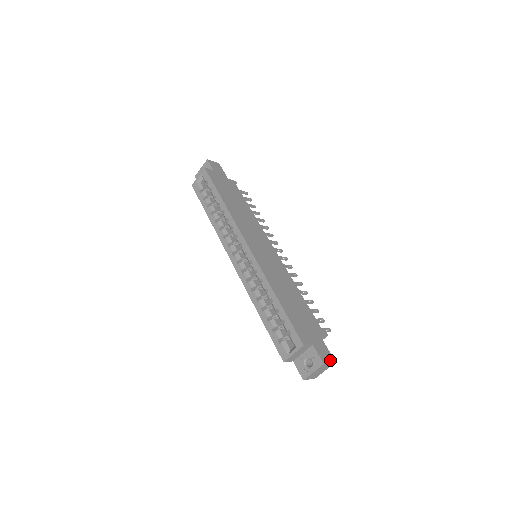
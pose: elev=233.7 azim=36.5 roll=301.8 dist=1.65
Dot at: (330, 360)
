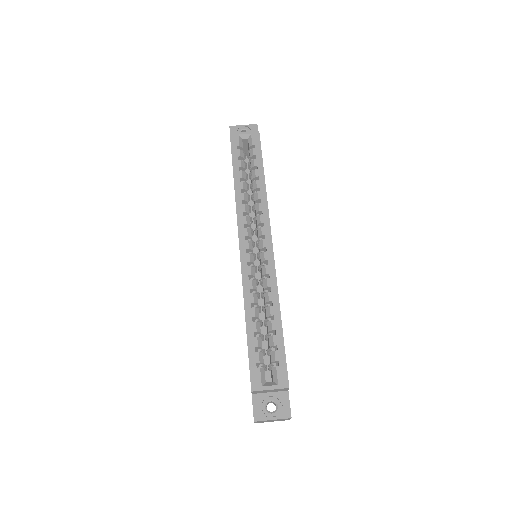
Dot at: occluded
